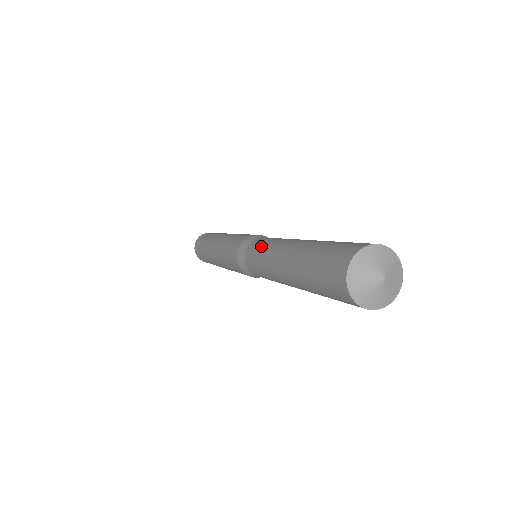
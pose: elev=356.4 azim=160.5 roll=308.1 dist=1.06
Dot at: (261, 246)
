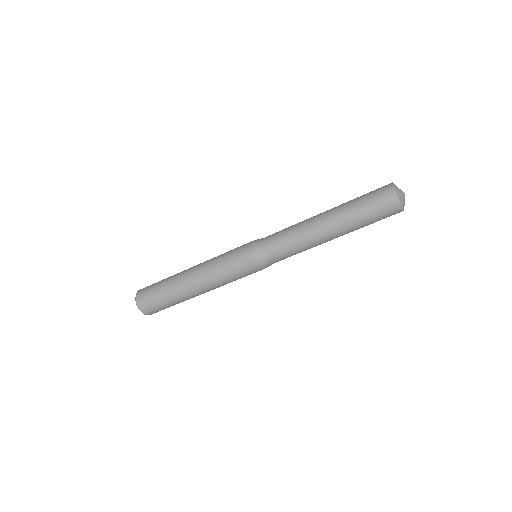
Dot at: (285, 228)
